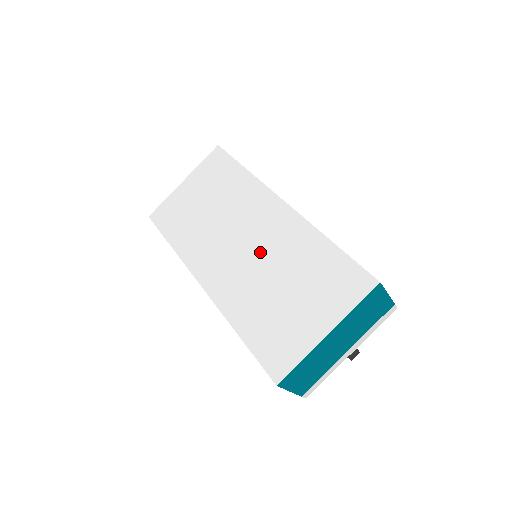
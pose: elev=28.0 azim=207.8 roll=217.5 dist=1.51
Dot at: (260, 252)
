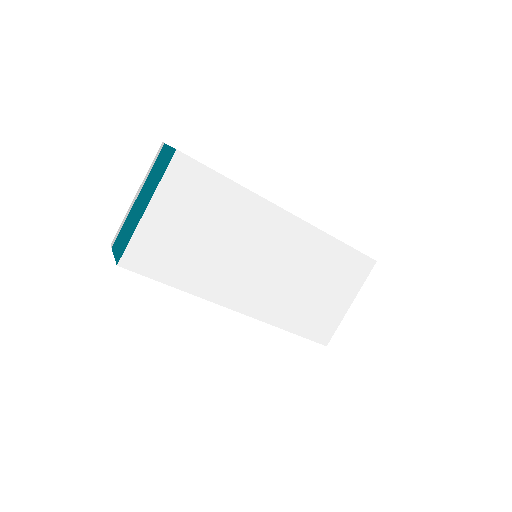
Dot at: (285, 266)
